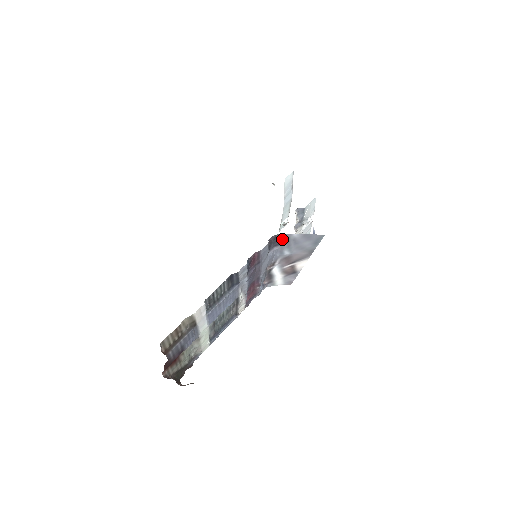
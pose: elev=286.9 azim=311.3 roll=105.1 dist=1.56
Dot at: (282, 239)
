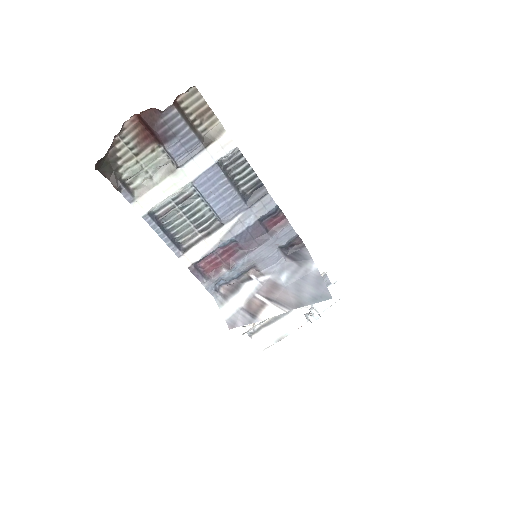
Dot at: (301, 257)
